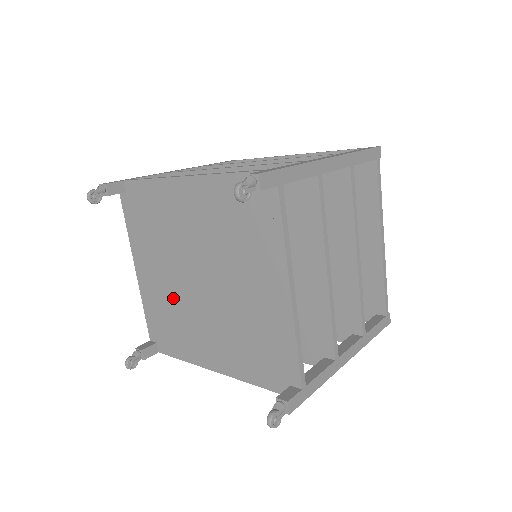
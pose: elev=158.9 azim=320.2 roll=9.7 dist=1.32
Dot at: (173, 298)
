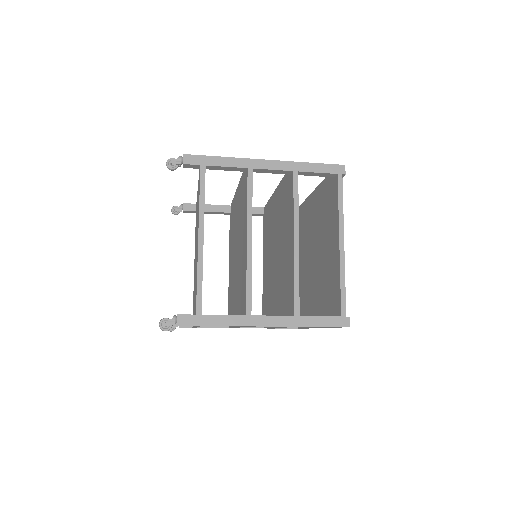
Dot at: occluded
